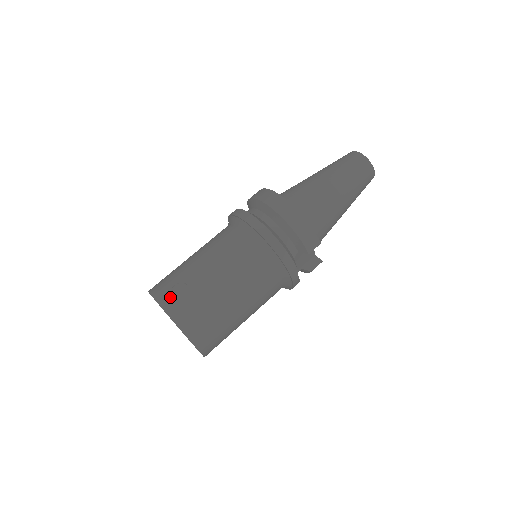
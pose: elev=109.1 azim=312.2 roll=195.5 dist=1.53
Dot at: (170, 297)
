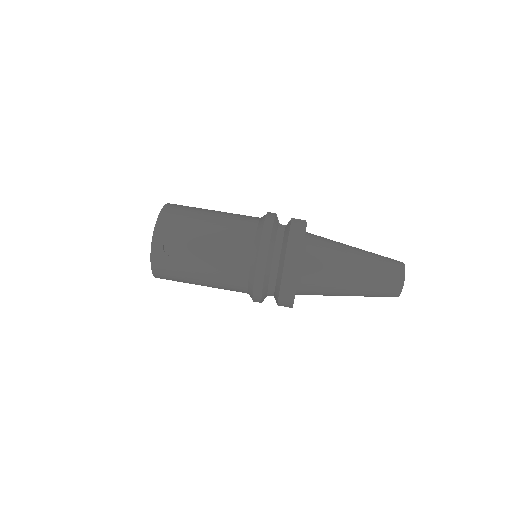
Dot at: (163, 245)
